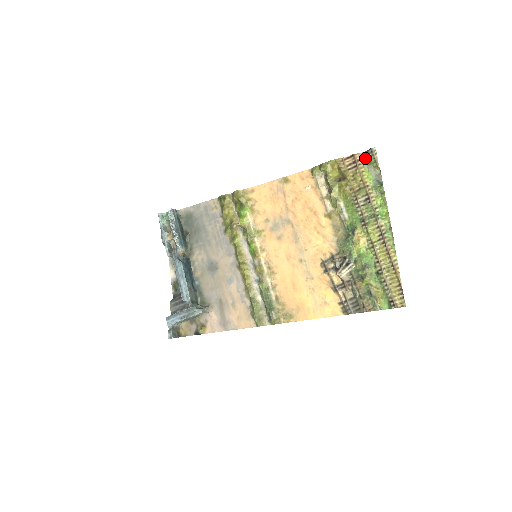
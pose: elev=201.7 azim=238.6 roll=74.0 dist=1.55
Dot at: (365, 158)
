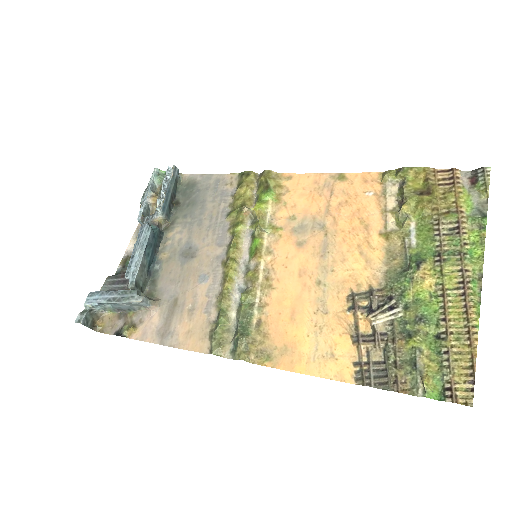
Dot at: (469, 178)
